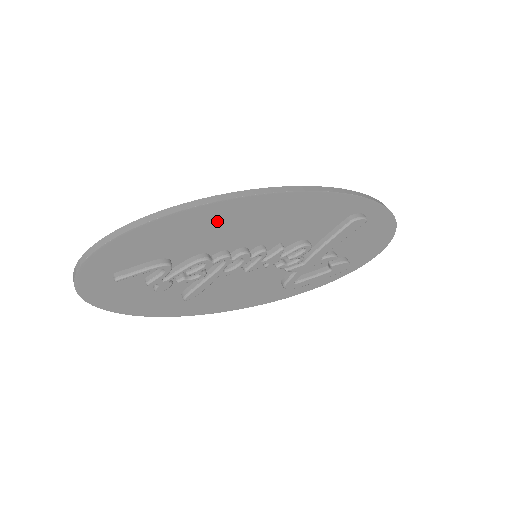
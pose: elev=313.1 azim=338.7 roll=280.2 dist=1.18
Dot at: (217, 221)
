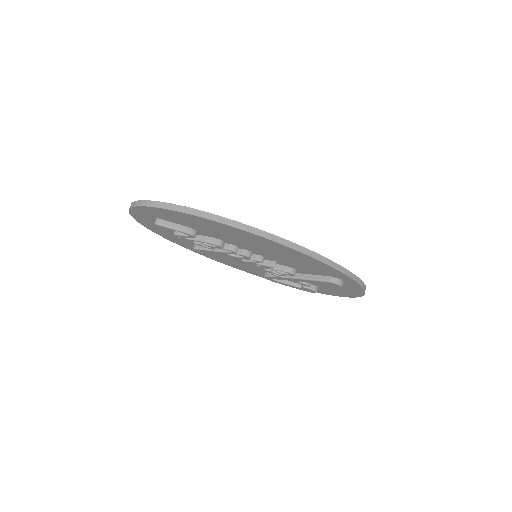
Dot at: (239, 236)
